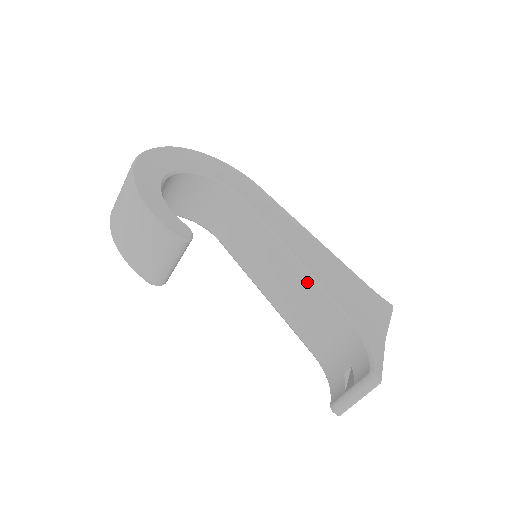
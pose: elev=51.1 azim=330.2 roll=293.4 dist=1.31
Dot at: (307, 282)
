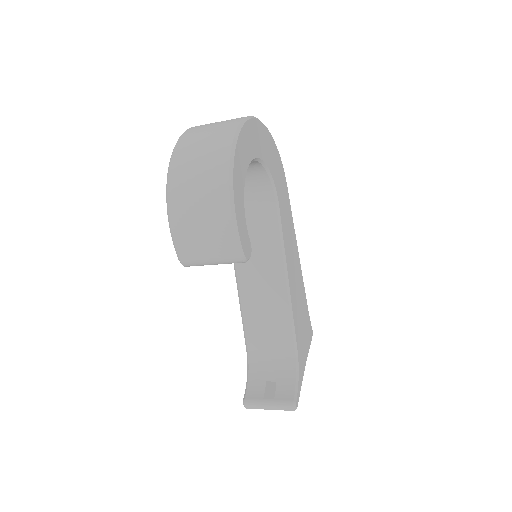
Dot at: (284, 305)
